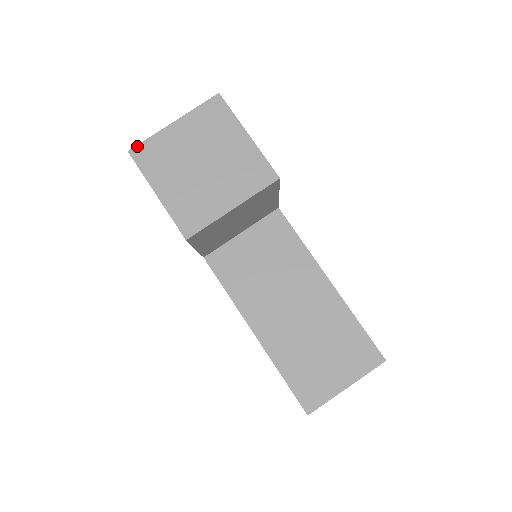
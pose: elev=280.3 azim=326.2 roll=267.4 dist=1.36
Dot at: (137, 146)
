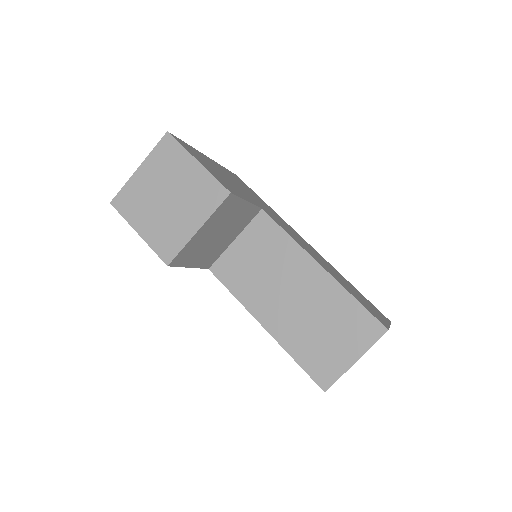
Dot at: (116, 196)
